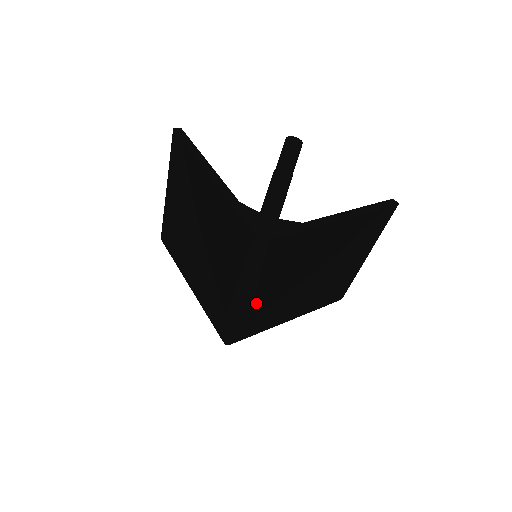
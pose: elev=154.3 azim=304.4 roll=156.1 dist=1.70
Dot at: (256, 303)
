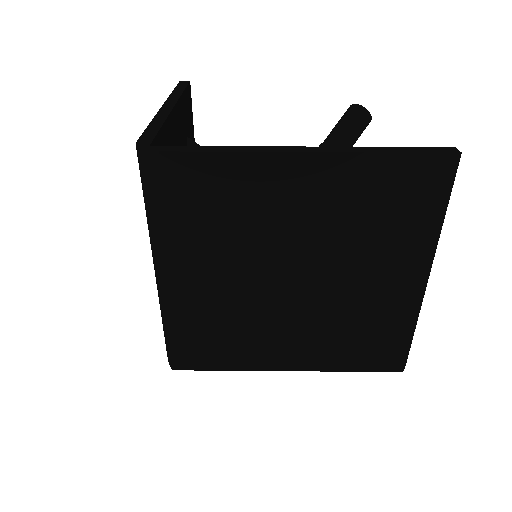
Dot at: (186, 294)
